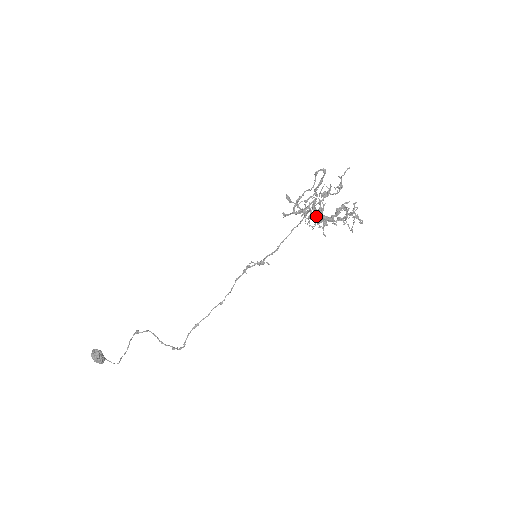
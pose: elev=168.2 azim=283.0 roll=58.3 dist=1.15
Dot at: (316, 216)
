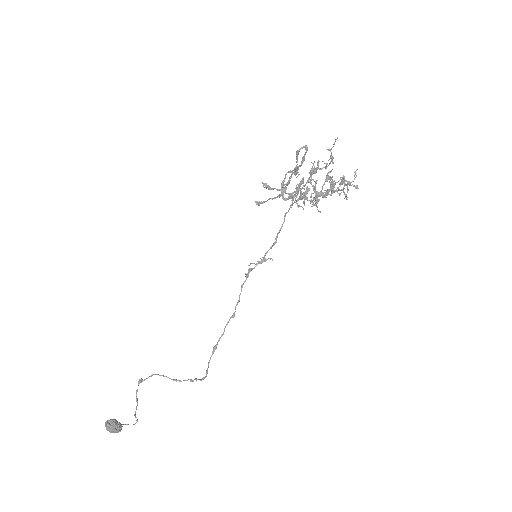
Dot at: (305, 195)
